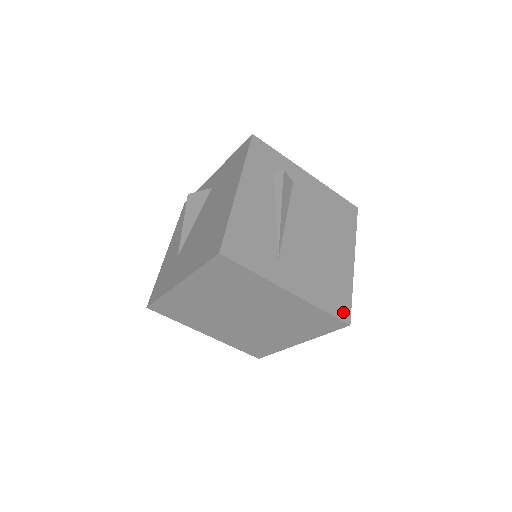
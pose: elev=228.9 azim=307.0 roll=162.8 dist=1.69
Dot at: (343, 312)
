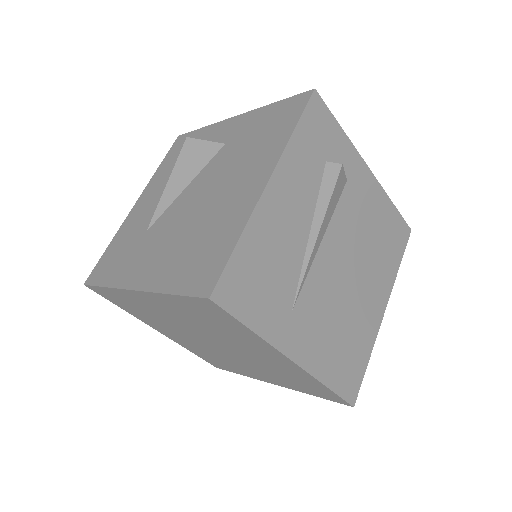
Dot at: (351, 388)
